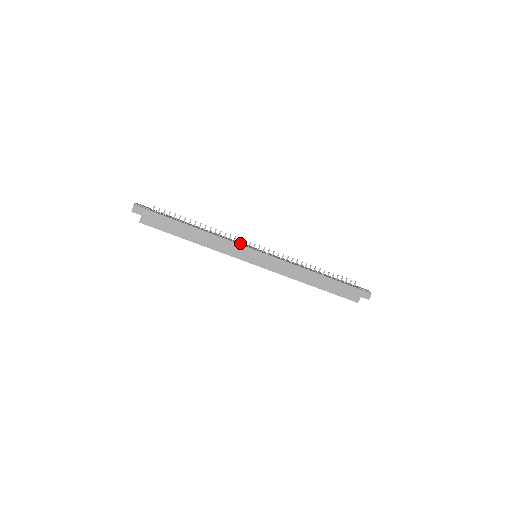
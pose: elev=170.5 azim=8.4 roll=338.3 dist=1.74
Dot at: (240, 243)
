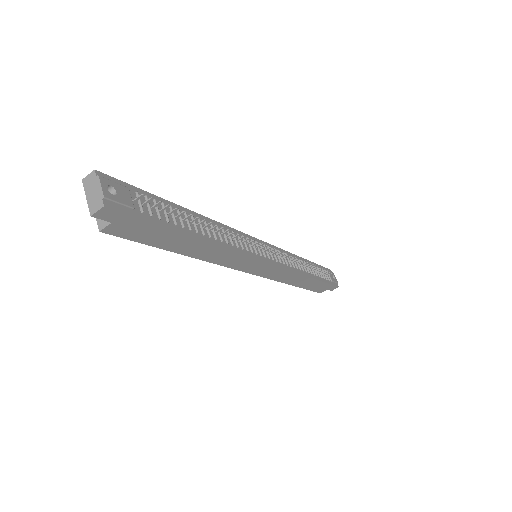
Dot at: (248, 244)
